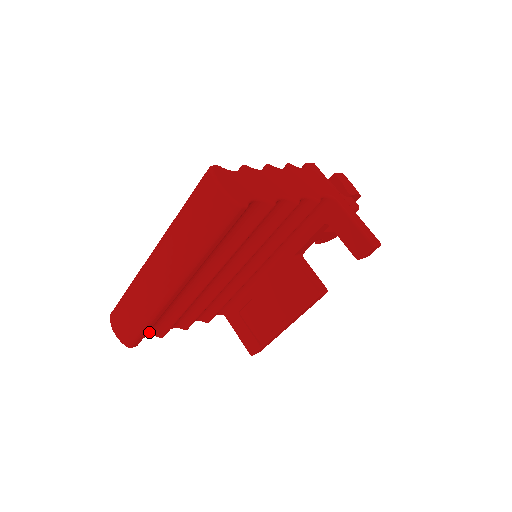
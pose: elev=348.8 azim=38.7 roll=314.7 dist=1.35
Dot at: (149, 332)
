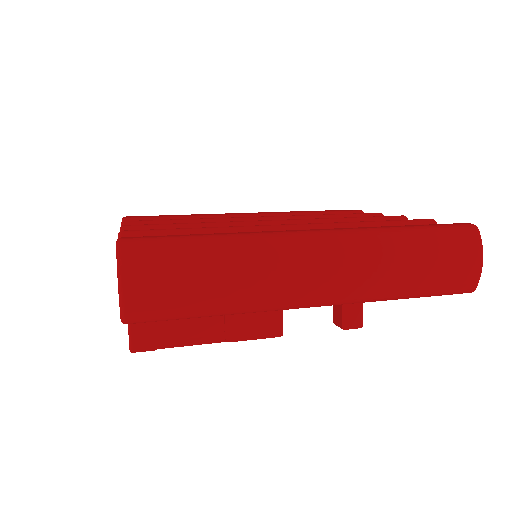
Dot at: occluded
